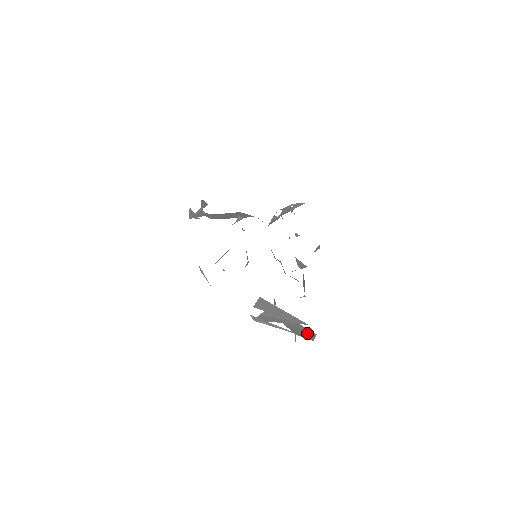
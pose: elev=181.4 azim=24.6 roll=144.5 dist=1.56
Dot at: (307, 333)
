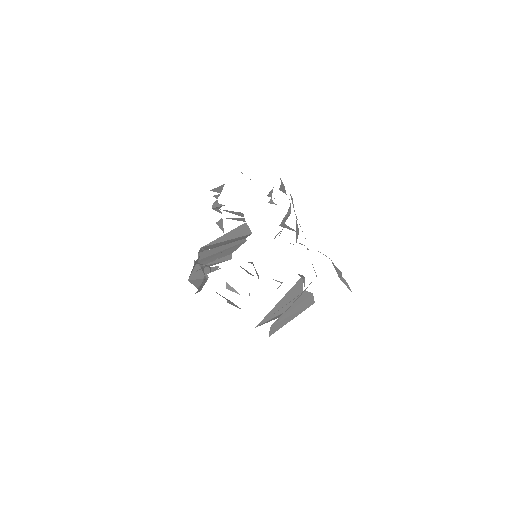
Dot at: occluded
